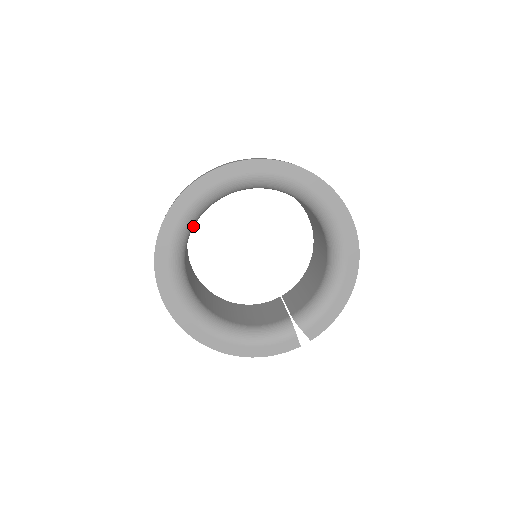
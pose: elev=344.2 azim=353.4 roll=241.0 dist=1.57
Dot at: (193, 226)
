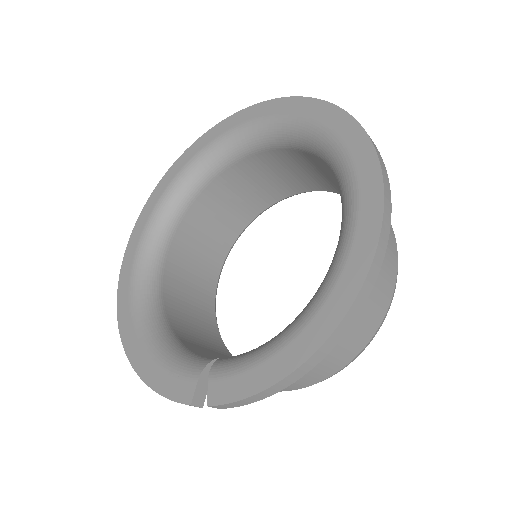
Dot at: (210, 176)
